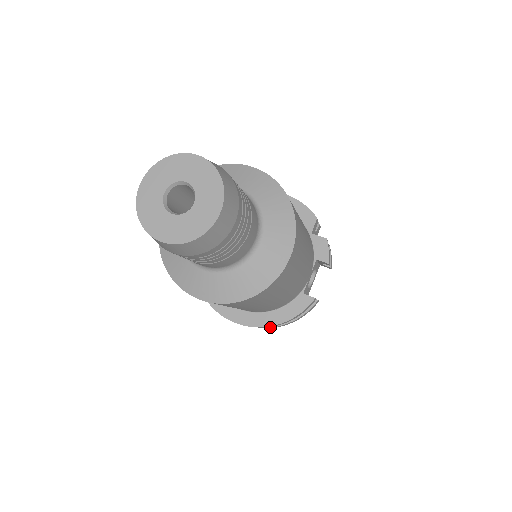
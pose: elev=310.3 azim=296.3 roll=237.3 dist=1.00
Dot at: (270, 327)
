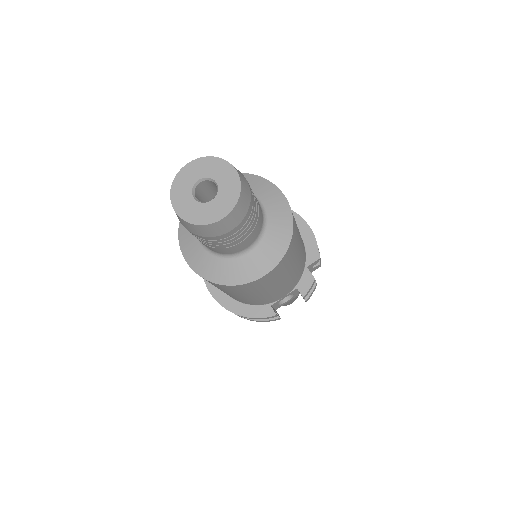
Dot at: occluded
